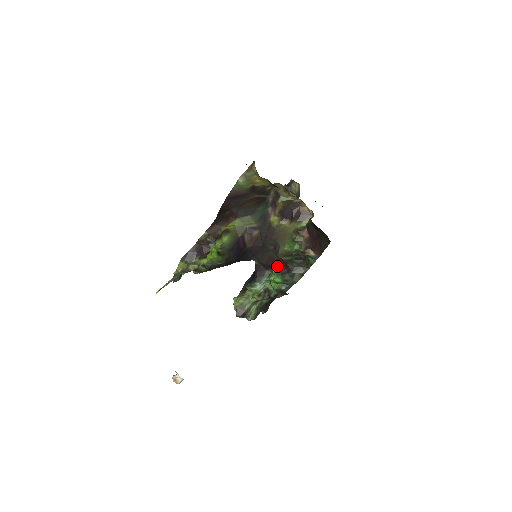
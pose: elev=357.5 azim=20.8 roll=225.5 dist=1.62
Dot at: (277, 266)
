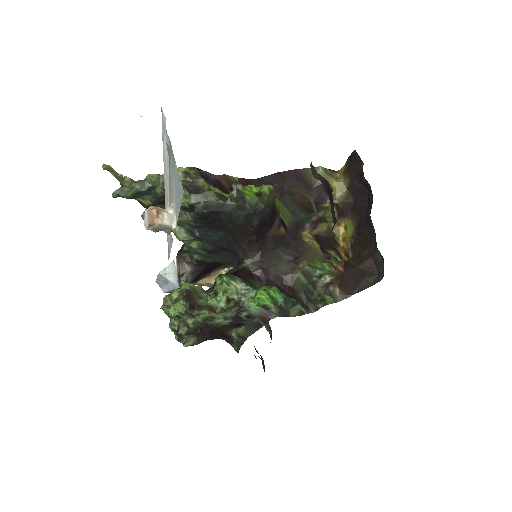
Dot at: (274, 284)
